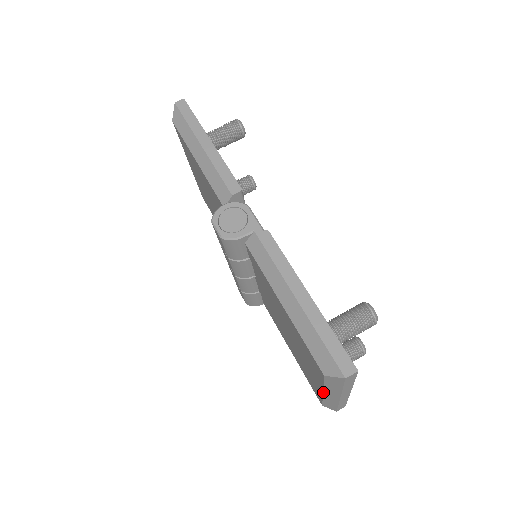
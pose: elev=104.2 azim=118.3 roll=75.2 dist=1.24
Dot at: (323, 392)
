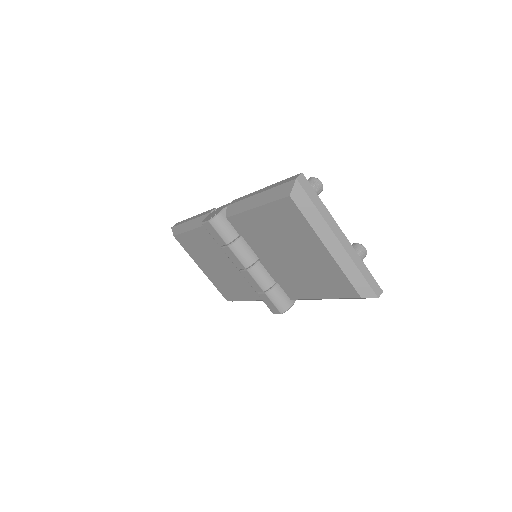
Dot at: (325, 246)
